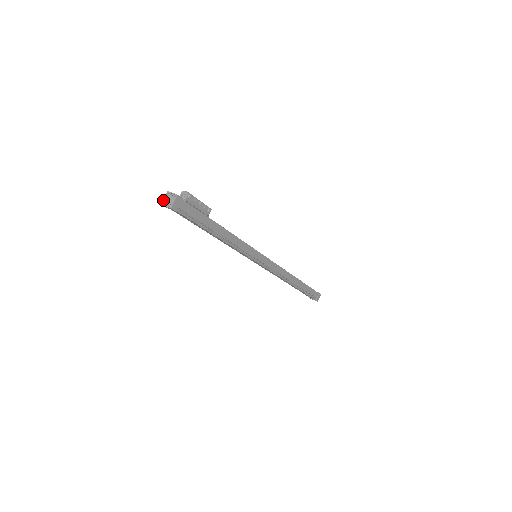
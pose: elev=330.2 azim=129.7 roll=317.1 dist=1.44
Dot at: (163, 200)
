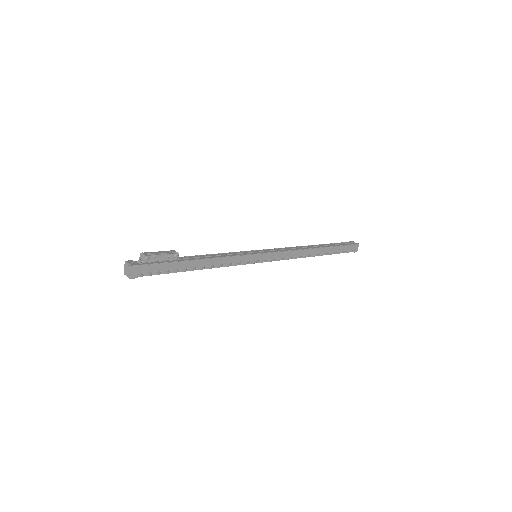
Dot at: (124, 270)
